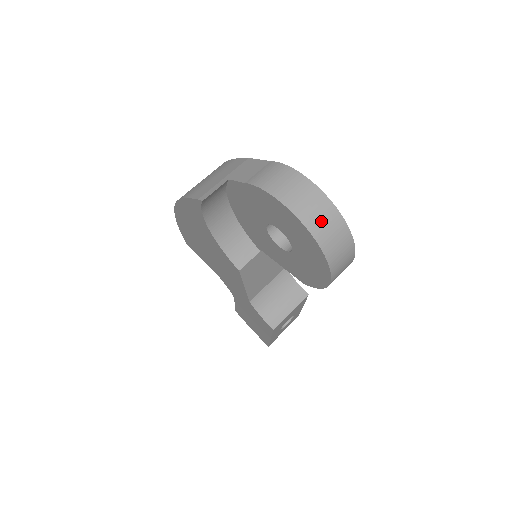
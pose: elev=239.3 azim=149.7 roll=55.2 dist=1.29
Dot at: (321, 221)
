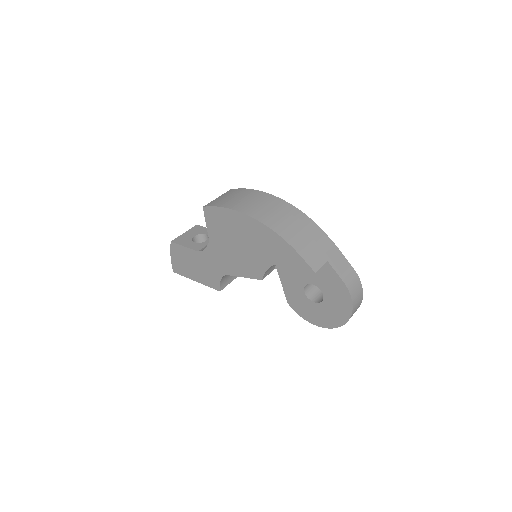
Dot at: occluded
